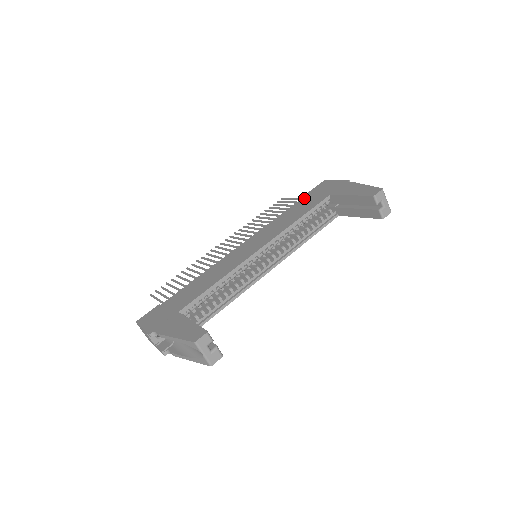
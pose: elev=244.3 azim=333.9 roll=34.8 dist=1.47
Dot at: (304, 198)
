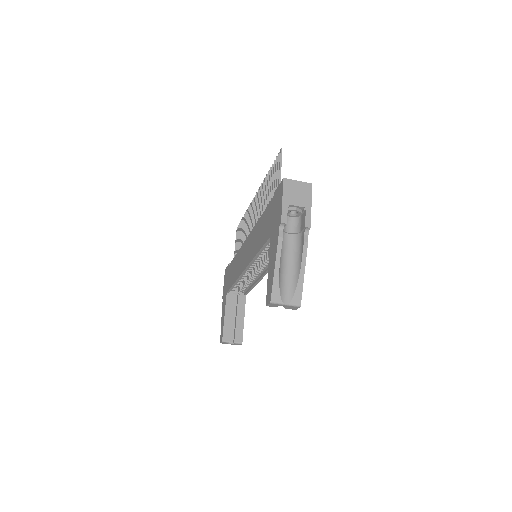
Dot at: (269, 206)
